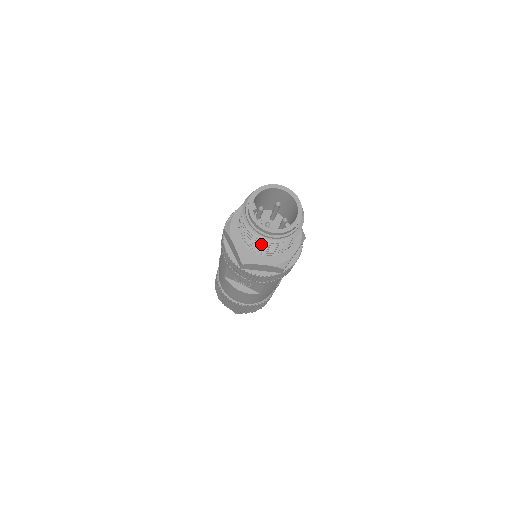
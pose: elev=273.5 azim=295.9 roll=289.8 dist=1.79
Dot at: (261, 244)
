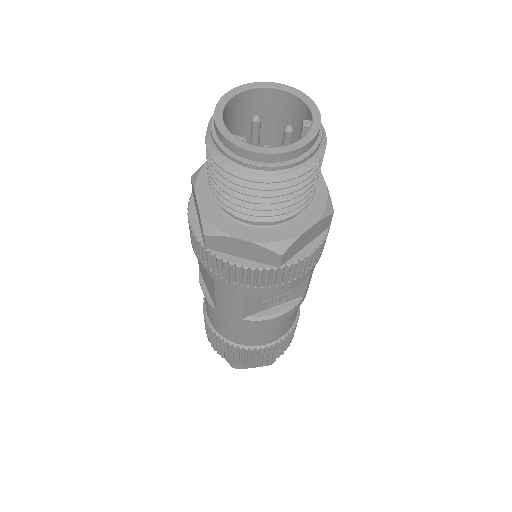
Dot at: (293, 190)
